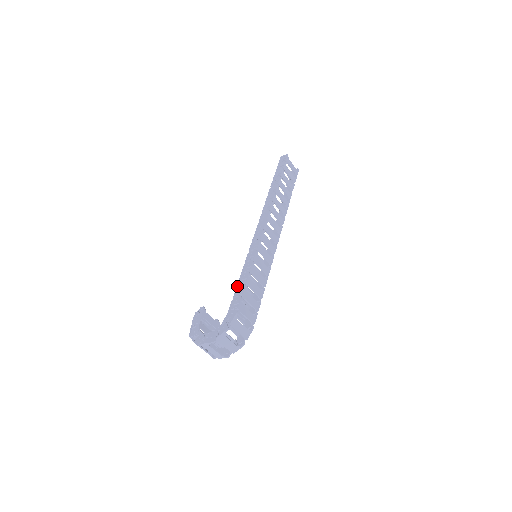
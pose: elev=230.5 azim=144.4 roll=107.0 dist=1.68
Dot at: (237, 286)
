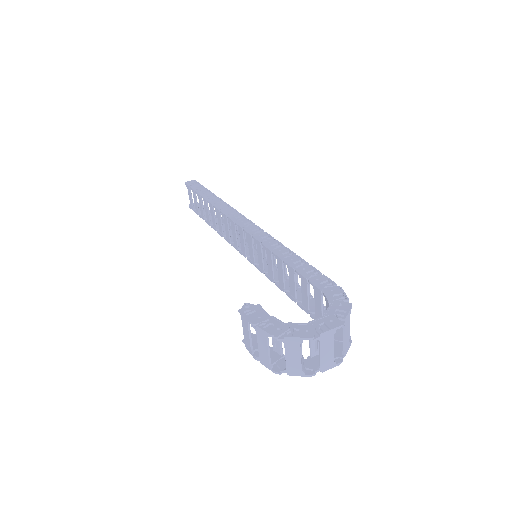
Dot at: (295, 268)
